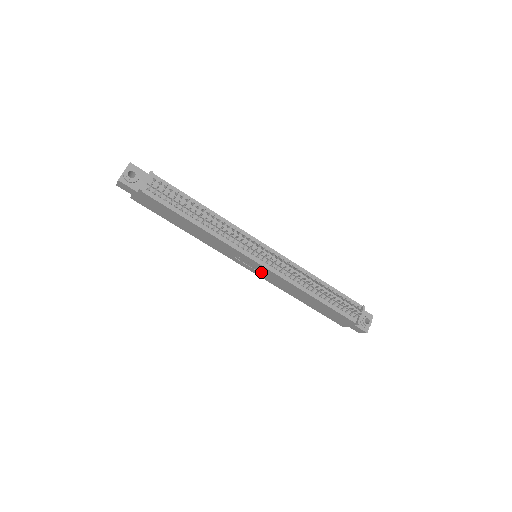
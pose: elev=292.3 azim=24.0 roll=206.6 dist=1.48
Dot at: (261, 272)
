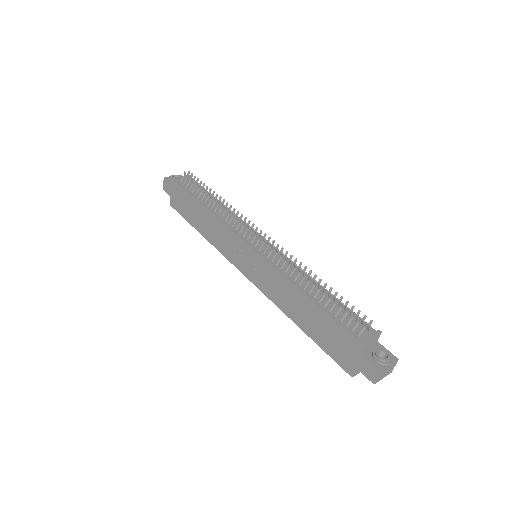
Dot at: (256, 273)
